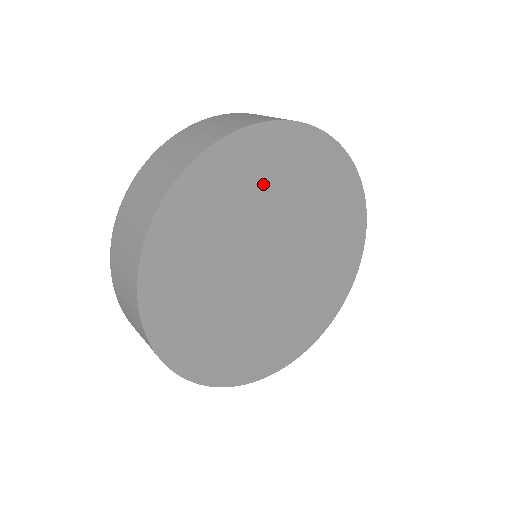
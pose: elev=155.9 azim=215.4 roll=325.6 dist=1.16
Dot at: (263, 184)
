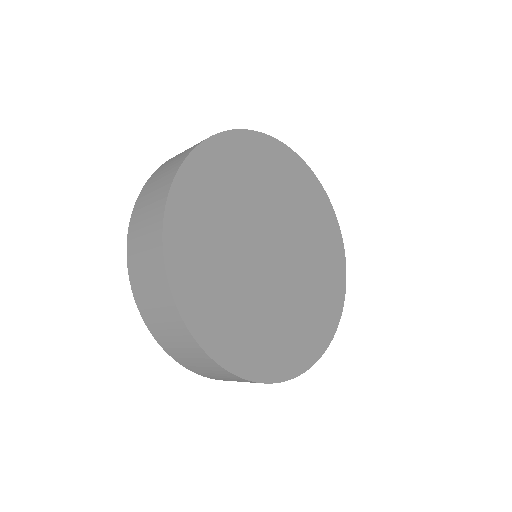
Dot at: (241, 181)
